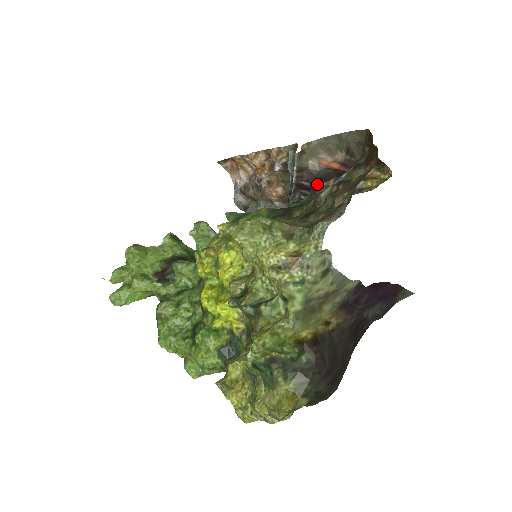
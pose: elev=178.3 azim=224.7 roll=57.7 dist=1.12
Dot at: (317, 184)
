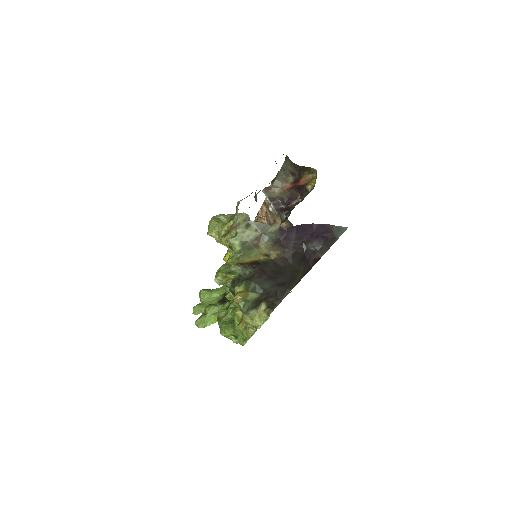
Dot at: (291, 204)
